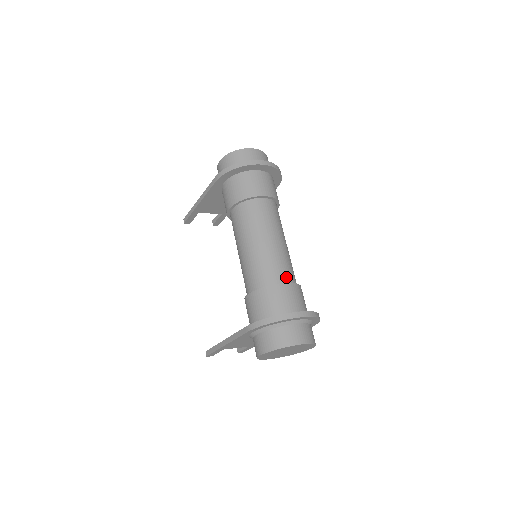
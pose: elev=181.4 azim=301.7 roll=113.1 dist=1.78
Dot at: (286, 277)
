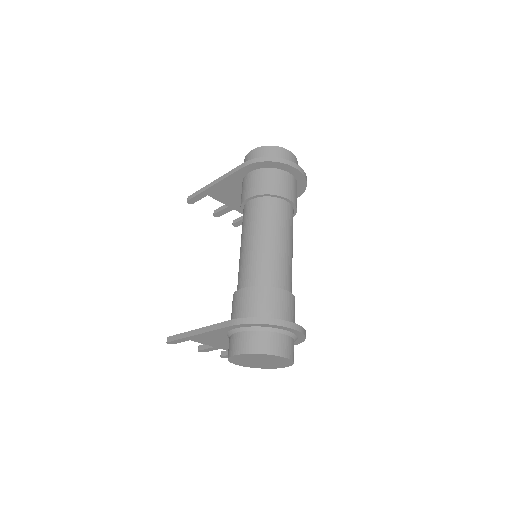
Dot at: (286, 285)
